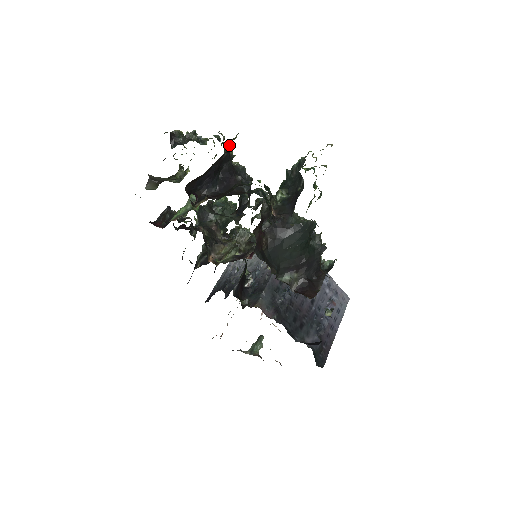
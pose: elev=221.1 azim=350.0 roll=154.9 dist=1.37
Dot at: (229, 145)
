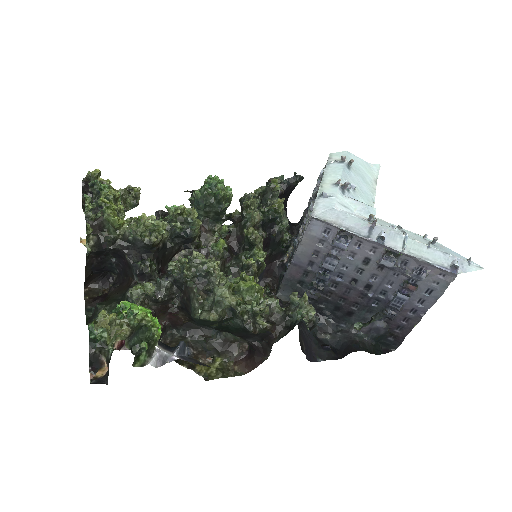
Dot at: (90, 241)
